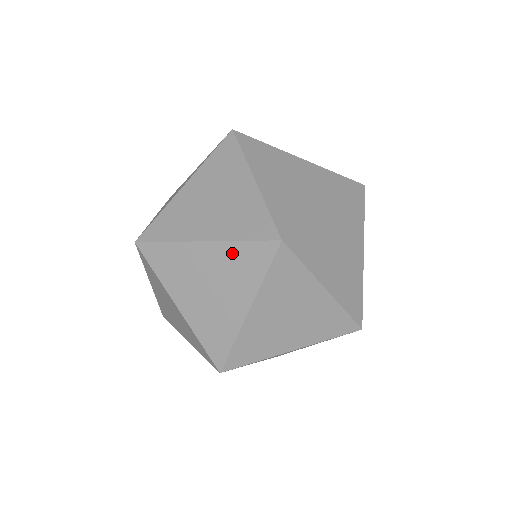
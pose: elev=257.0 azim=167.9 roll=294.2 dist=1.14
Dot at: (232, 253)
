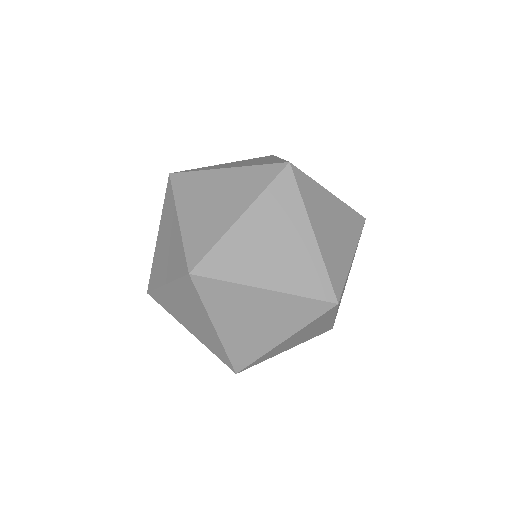
Dot at: (267, 203)
